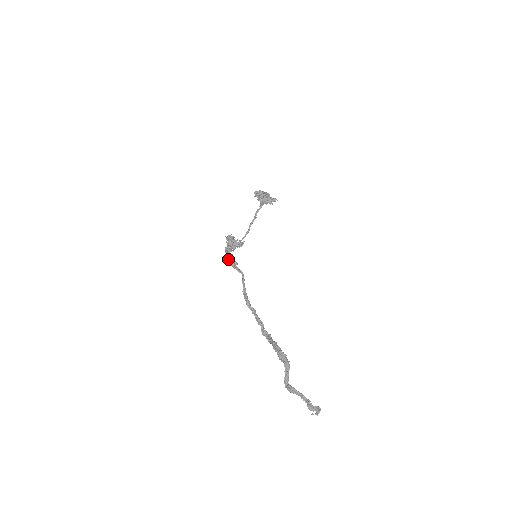
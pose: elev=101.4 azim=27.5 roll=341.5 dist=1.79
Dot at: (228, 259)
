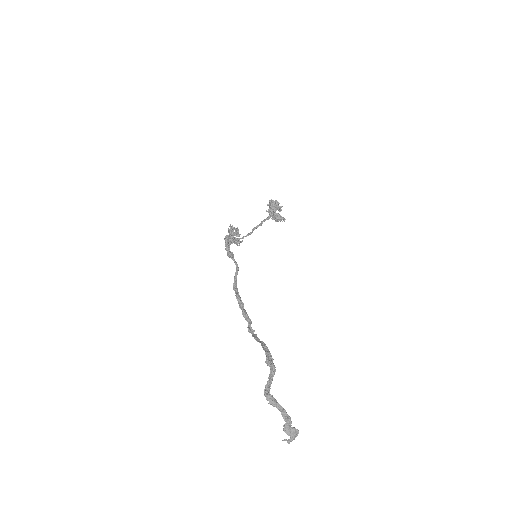
Dot at: (226, 246)
